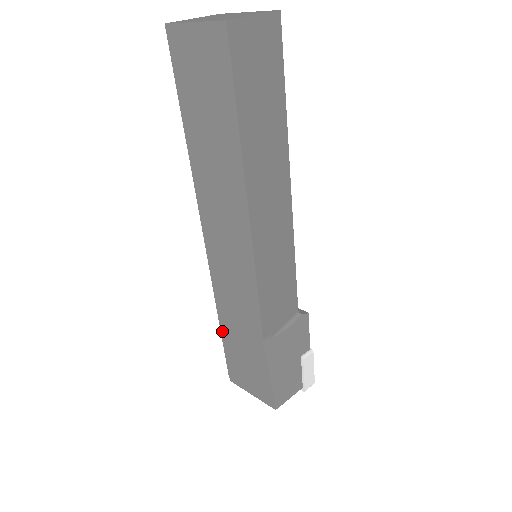
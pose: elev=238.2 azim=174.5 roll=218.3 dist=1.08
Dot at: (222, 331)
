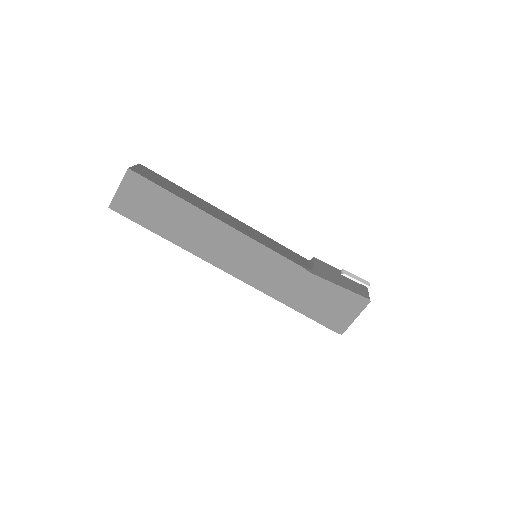
Dot at: (297, 310)
